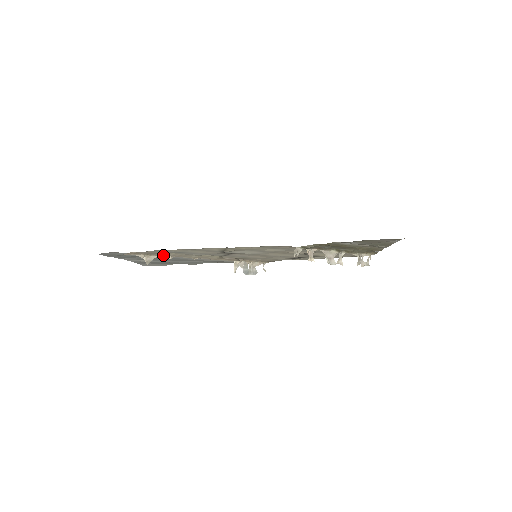
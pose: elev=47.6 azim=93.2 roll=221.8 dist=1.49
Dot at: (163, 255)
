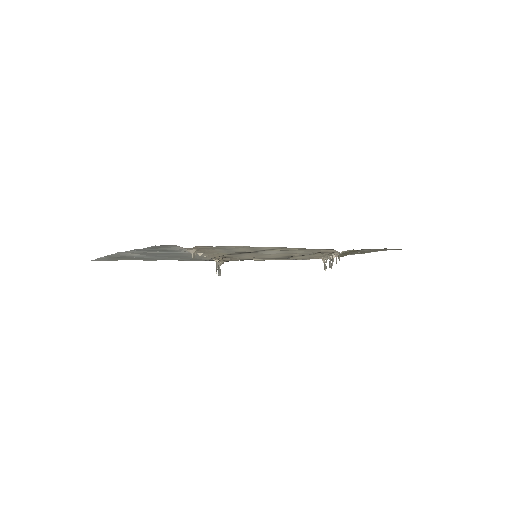
Dot at: (202, 251)
